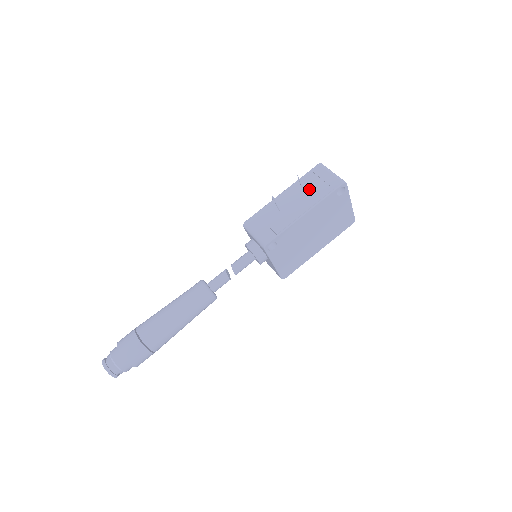
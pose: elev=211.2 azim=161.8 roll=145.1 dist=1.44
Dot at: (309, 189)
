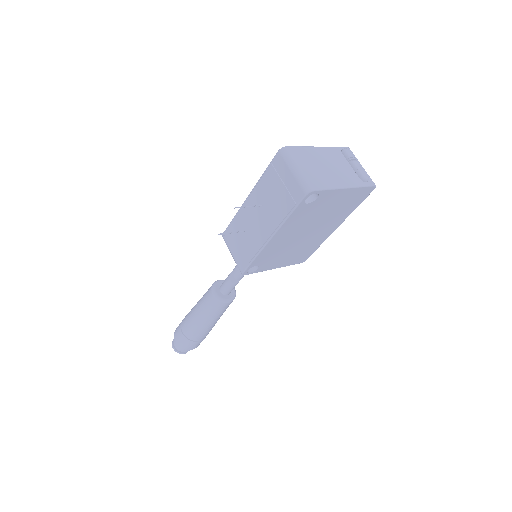
Dot at: (271, 198)
